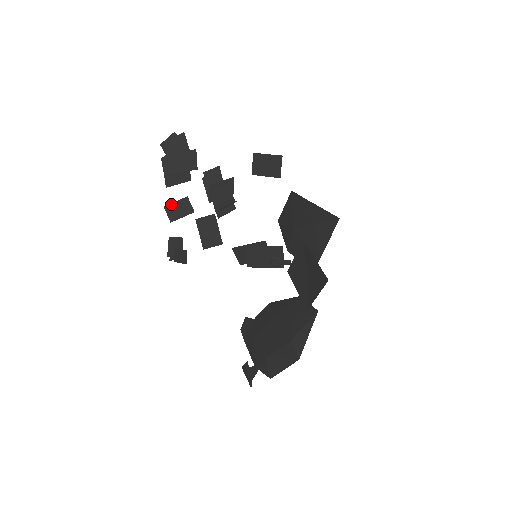
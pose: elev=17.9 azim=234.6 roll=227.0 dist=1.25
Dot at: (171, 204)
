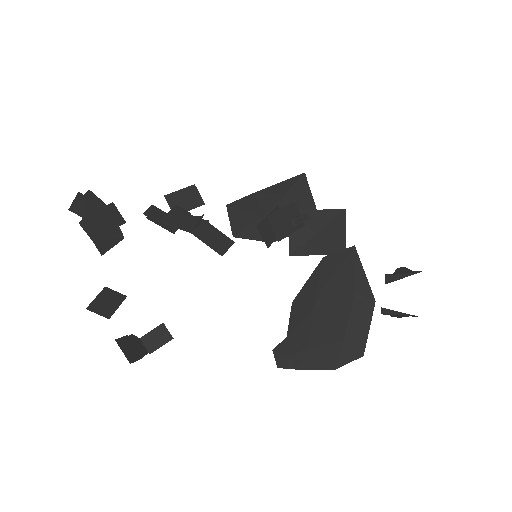
Dot at: (93, 302)
